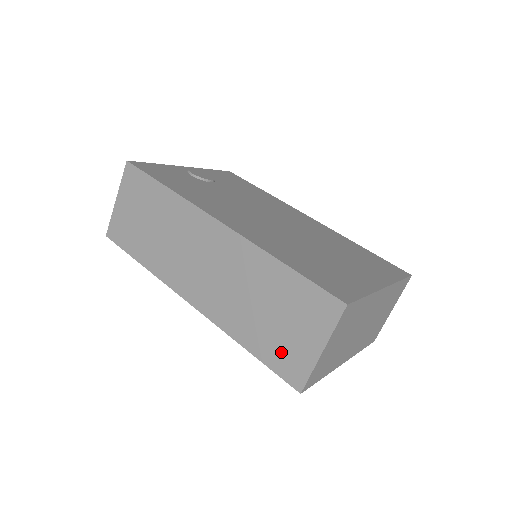
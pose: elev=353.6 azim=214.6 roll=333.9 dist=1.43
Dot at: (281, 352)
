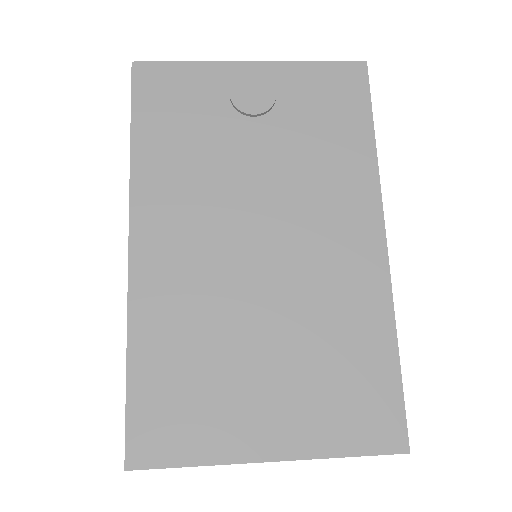
Dot at: occluded
